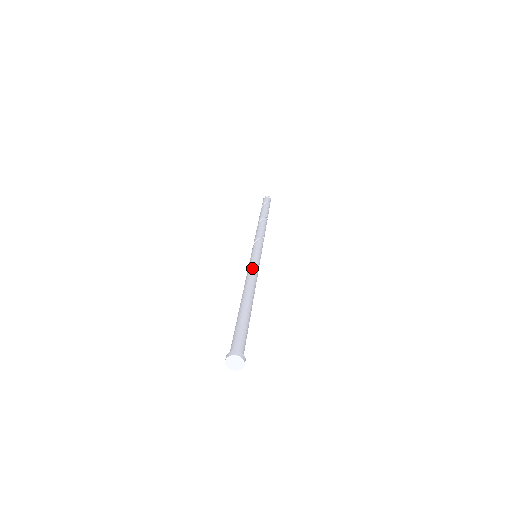
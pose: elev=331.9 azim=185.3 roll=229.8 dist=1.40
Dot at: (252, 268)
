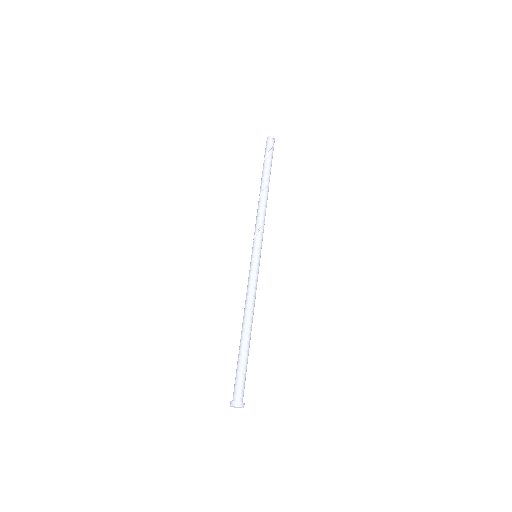
Dot at: (252, 283)
